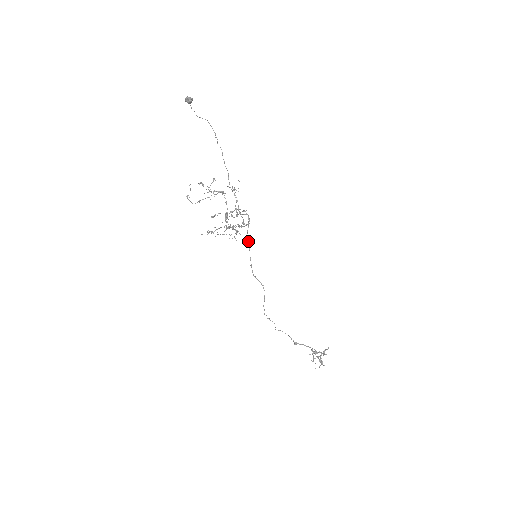
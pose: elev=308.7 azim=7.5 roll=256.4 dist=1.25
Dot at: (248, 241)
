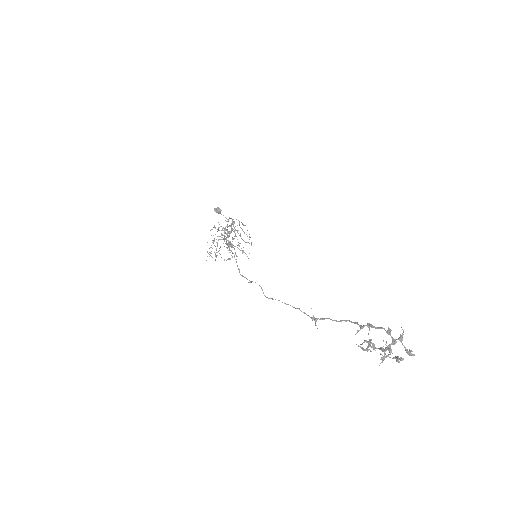
Dot at: occluded
